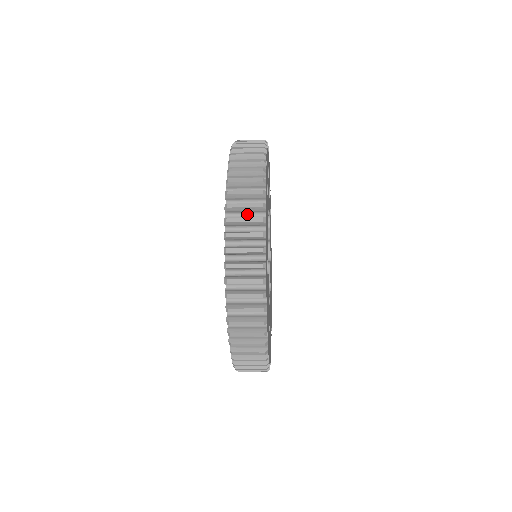
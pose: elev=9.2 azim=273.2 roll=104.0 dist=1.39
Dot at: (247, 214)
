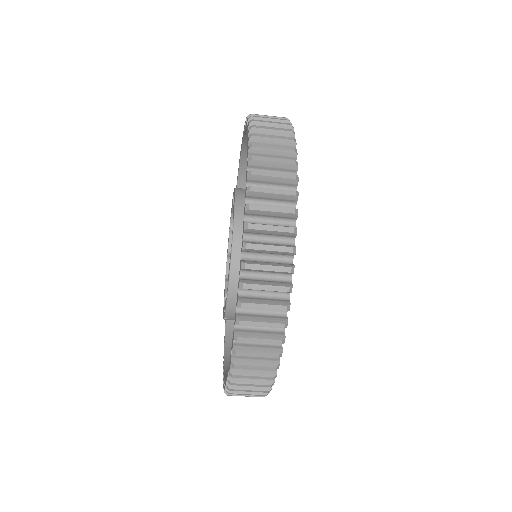
Dot at: occluded
